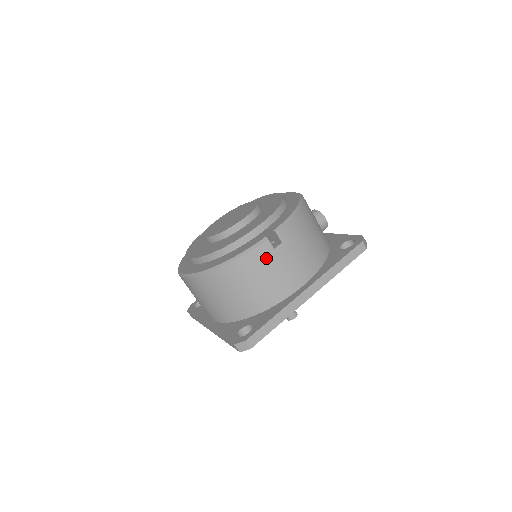
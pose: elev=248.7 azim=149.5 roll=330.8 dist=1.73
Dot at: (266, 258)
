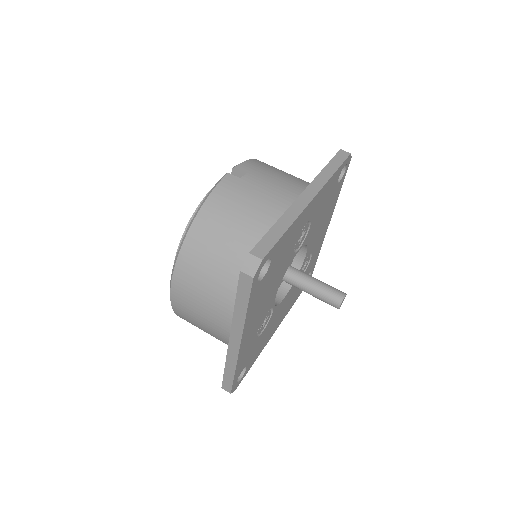
Dot at: (236, 188)
